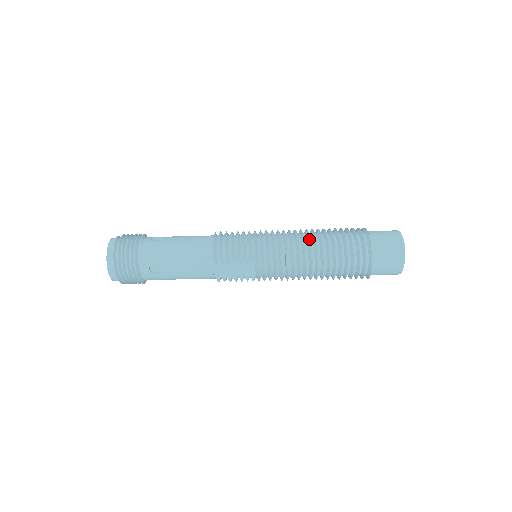
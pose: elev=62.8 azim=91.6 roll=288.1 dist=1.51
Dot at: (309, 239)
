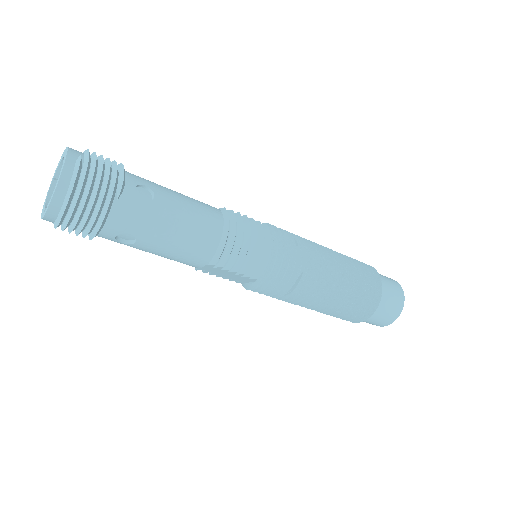
Dot at: (330, 277)
